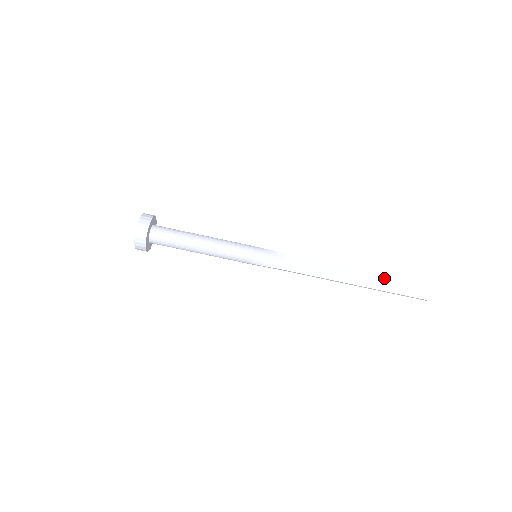
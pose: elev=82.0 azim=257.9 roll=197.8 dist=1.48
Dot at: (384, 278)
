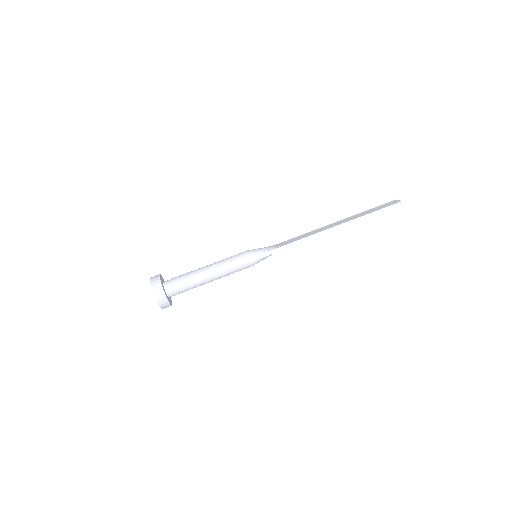
Dot at: (360, 214)
